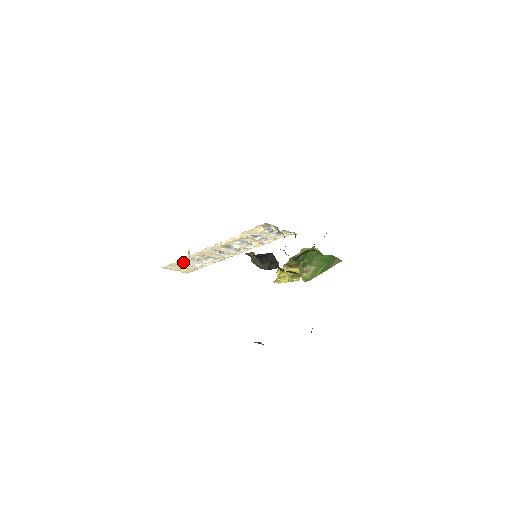
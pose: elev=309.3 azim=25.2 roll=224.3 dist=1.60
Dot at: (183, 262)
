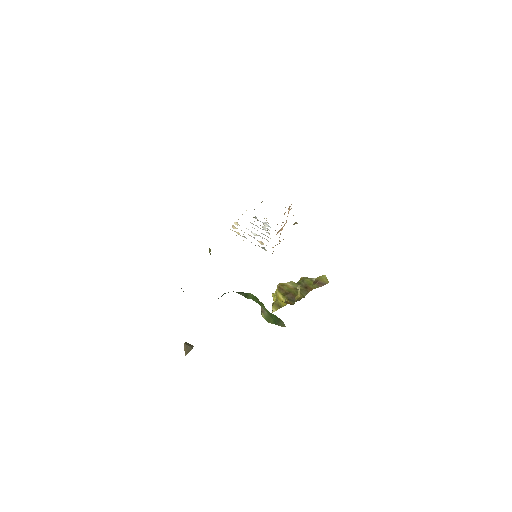
Dot at: occluded
